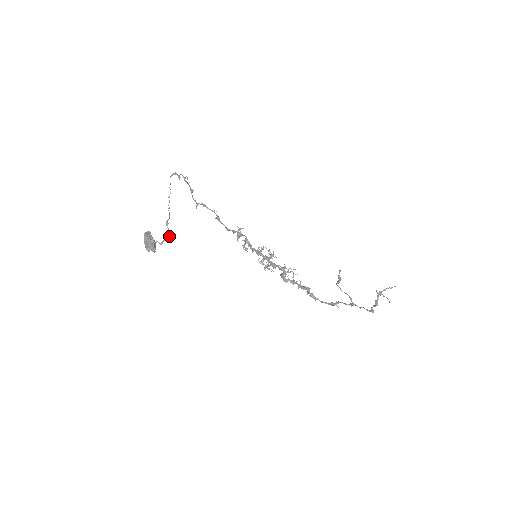
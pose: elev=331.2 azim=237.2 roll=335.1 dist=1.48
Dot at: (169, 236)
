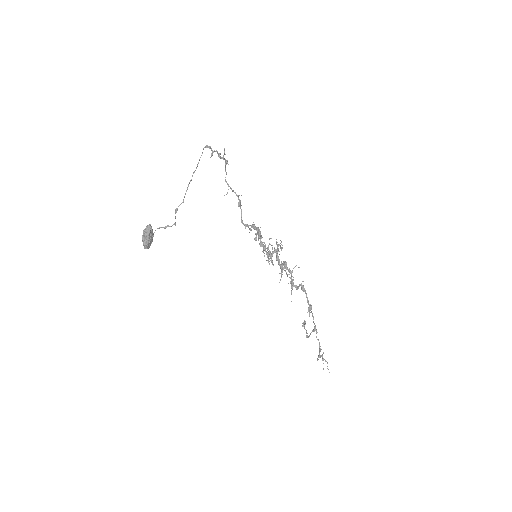
Dot at: (174, 224)
